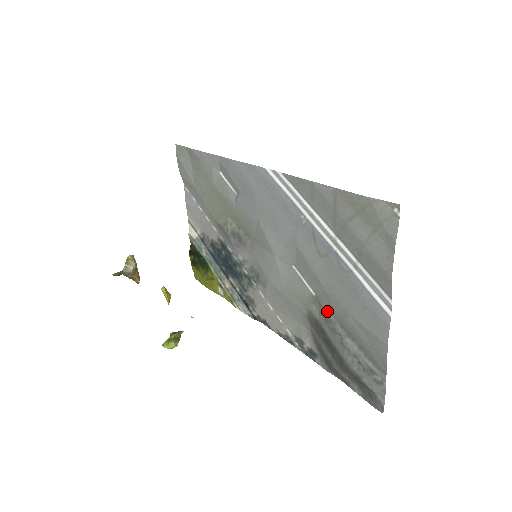
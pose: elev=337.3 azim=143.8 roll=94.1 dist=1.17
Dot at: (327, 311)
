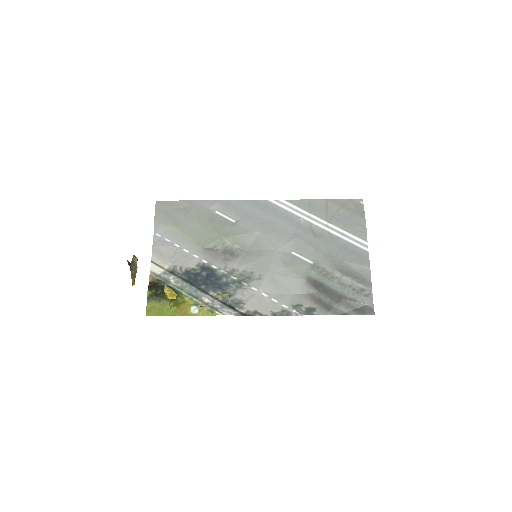
Dot at: (325, 268)
